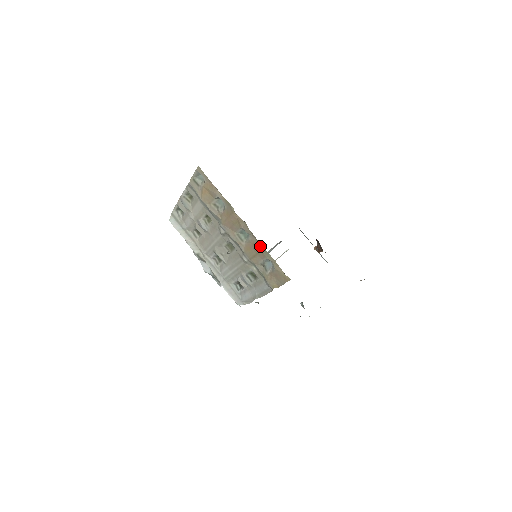
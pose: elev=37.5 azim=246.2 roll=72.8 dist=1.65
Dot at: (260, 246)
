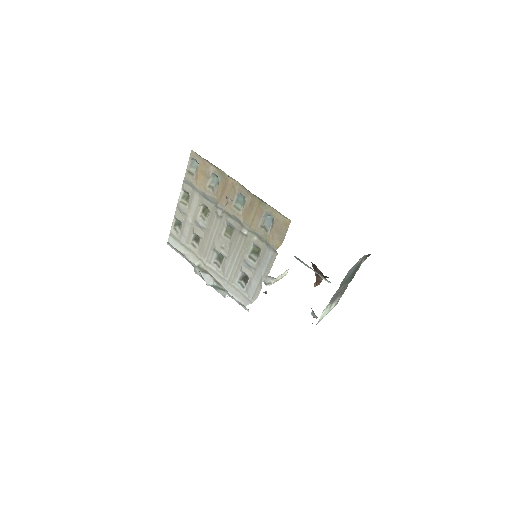
Dot at: (256, 200)
